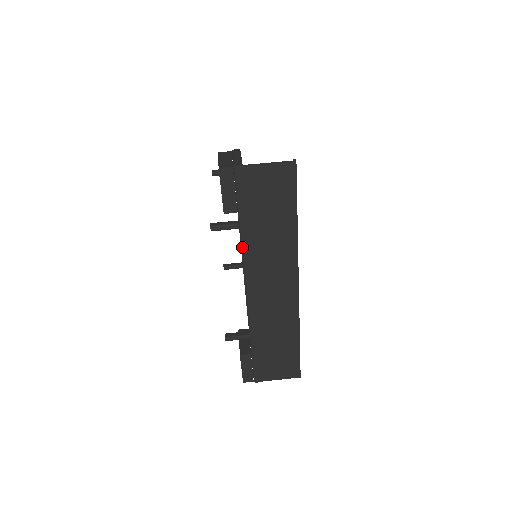
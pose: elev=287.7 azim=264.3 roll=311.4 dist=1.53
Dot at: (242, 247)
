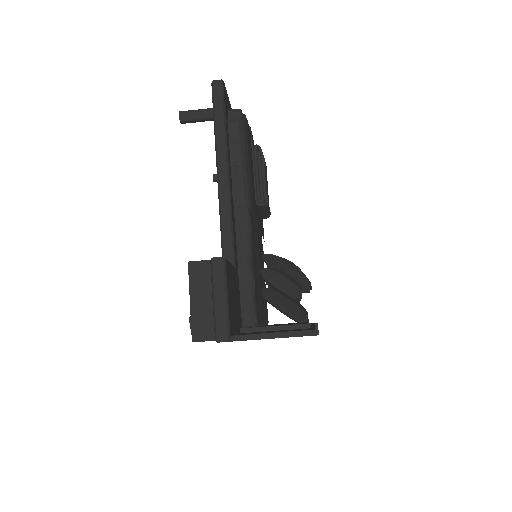
Dot at: occluded
